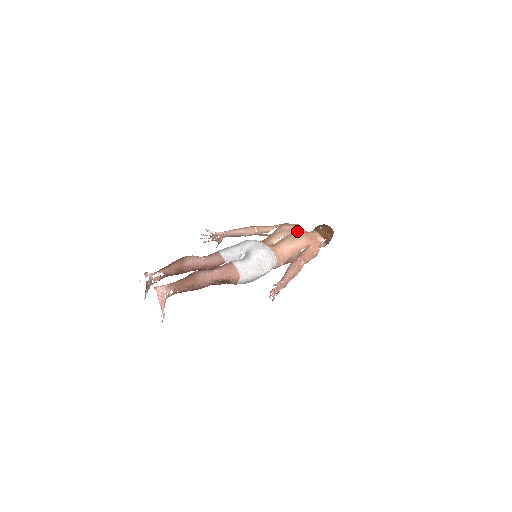
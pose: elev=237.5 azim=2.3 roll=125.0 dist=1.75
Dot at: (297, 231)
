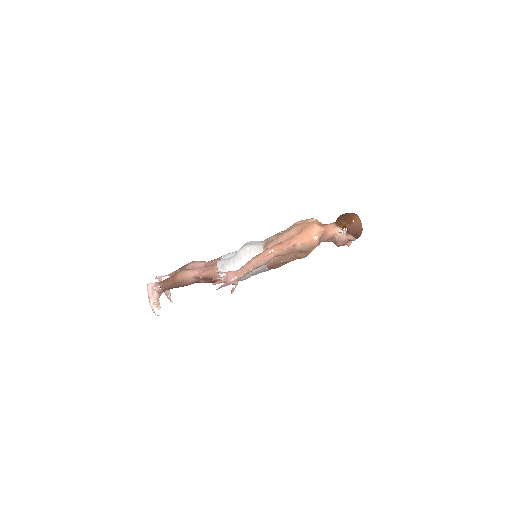
Dot at: occluded
